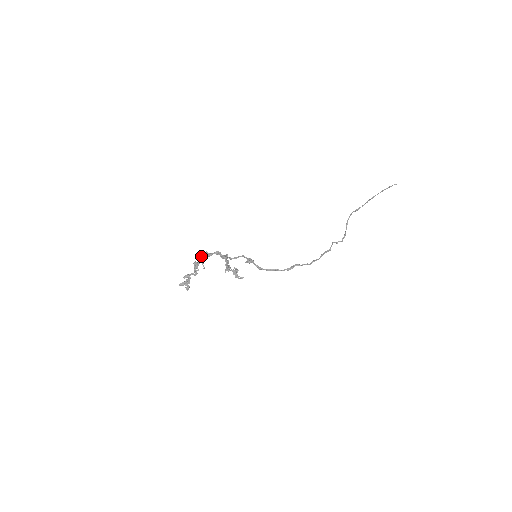
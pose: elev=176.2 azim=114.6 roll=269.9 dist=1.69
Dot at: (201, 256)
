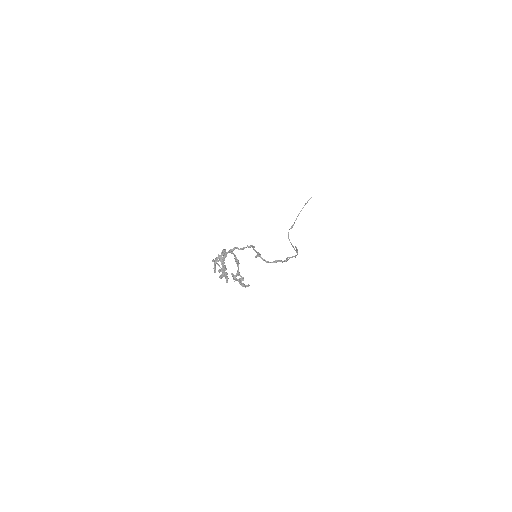
Dot at: (221, 254)
